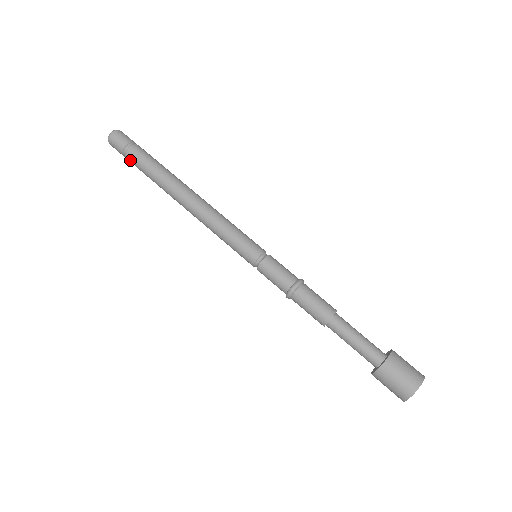
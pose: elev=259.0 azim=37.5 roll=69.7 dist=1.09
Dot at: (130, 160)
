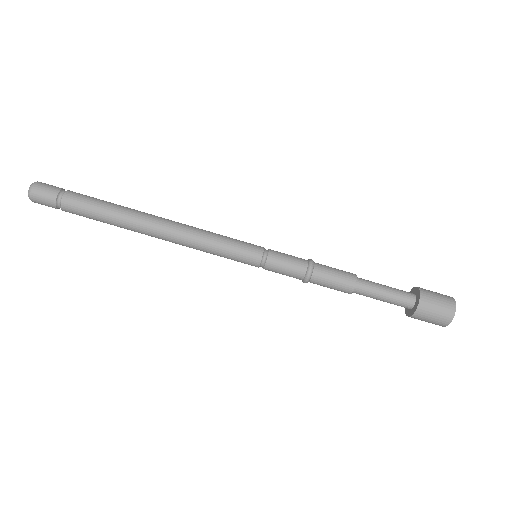
Dot at: (69, 212)
